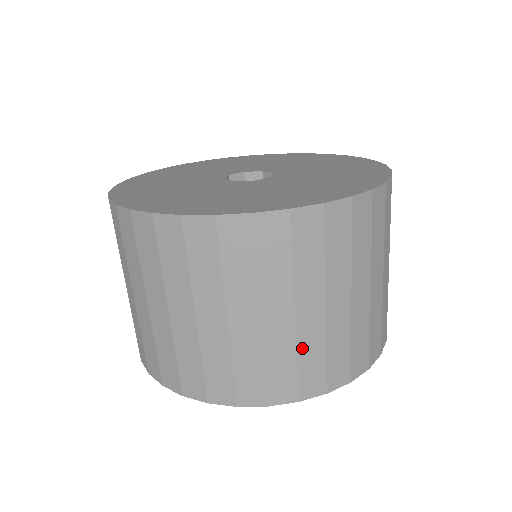
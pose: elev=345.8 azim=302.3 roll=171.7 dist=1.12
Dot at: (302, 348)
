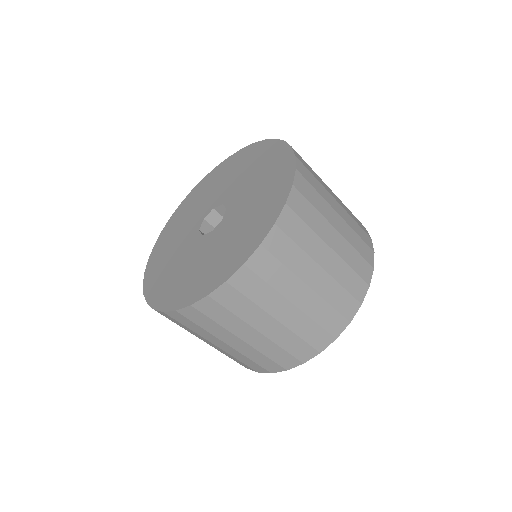
Dot at: (223, 352)
